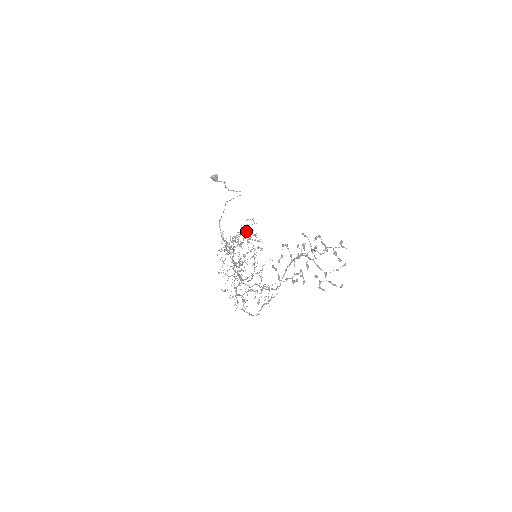
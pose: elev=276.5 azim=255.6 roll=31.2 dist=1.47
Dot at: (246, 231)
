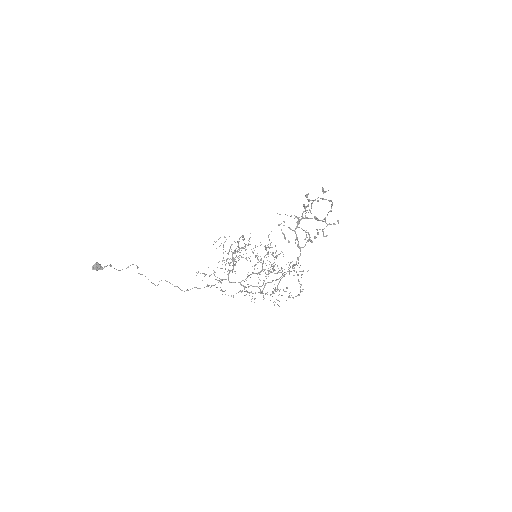
Dot at: (241, 236)
